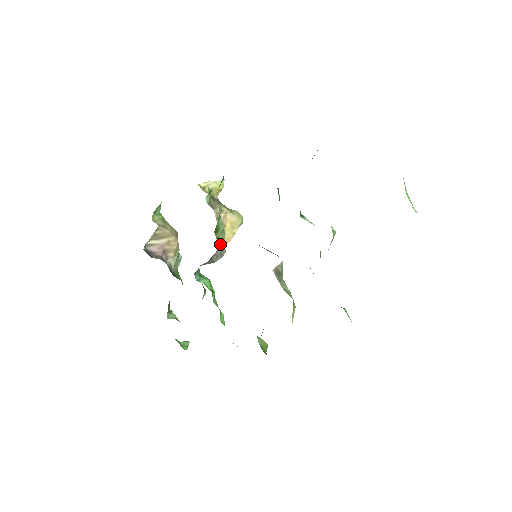
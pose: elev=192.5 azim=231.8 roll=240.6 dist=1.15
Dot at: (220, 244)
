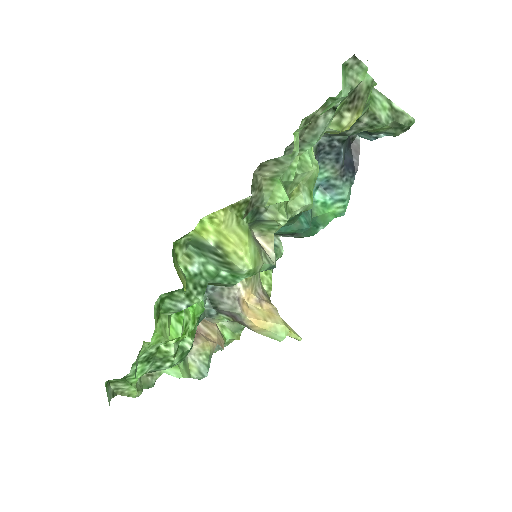
Dot at: (243, 304)
